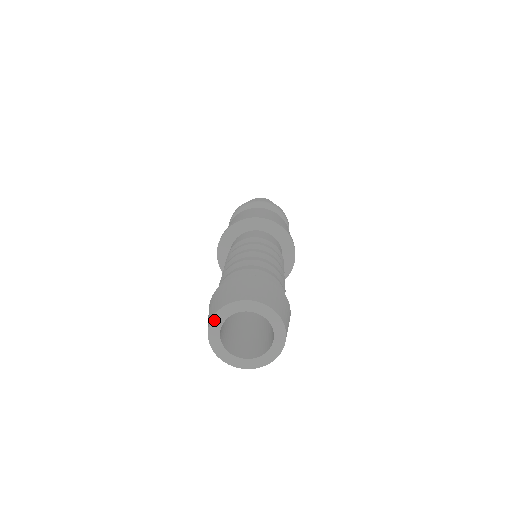
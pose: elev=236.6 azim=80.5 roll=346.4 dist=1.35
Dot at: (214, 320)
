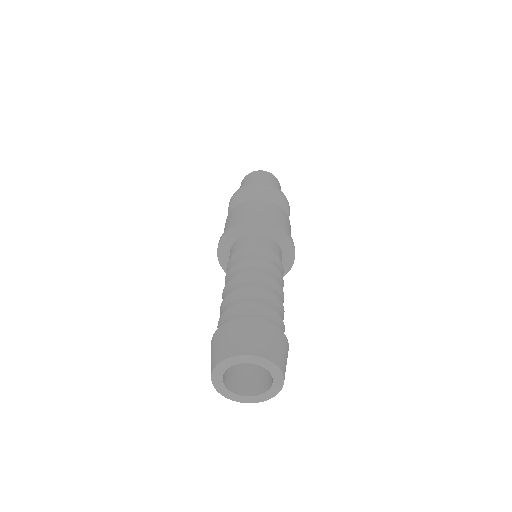
Dot at: (217, 368)
